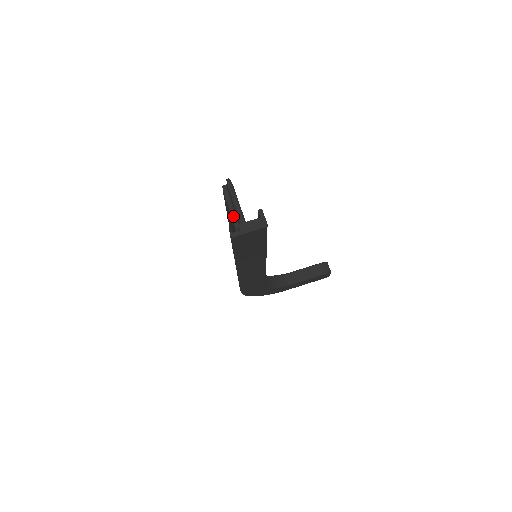
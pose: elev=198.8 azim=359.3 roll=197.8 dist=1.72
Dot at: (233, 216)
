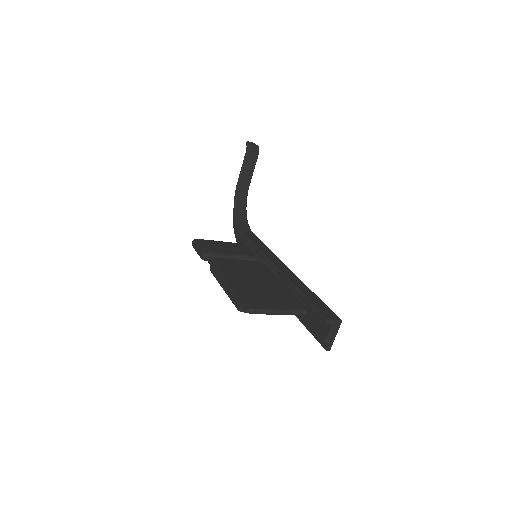
Dot at: occluded
